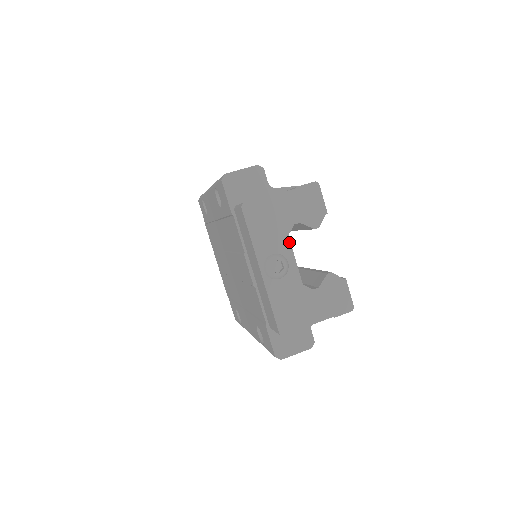
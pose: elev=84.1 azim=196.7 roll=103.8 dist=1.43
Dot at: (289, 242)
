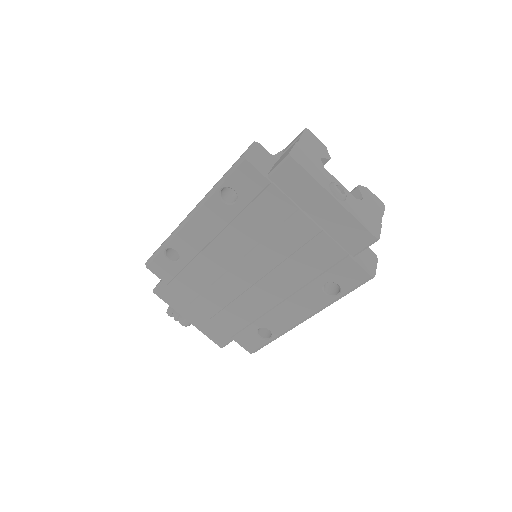
Dot at: (328, 172)
